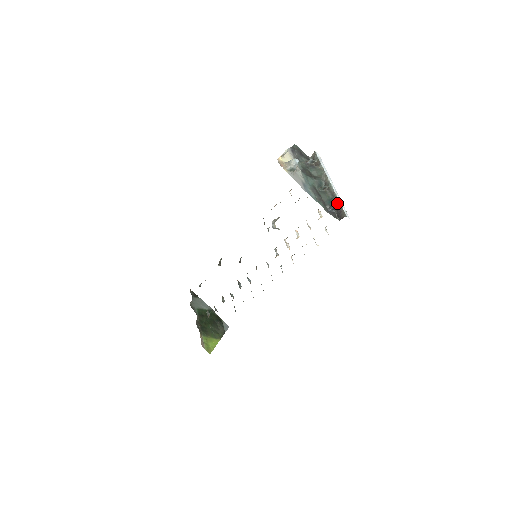
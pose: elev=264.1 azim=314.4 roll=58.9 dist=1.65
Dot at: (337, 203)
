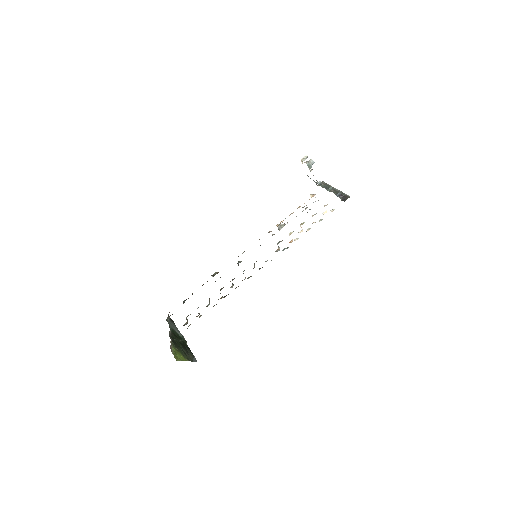
Dot at: (343, 194)
